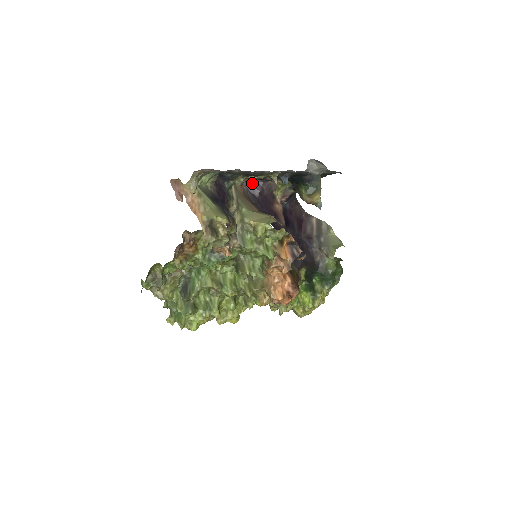
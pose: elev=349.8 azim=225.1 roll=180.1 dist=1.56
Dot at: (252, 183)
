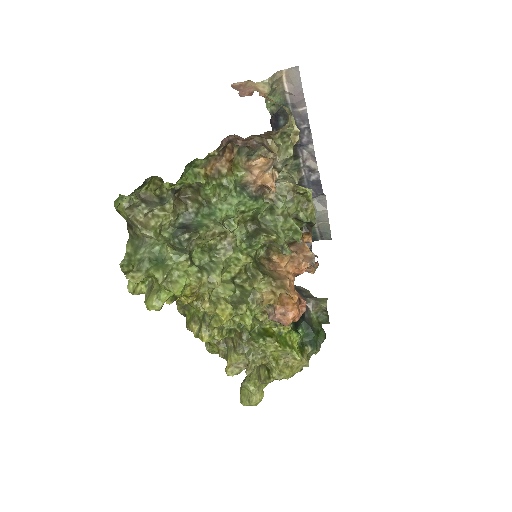
Dot at: occluded
